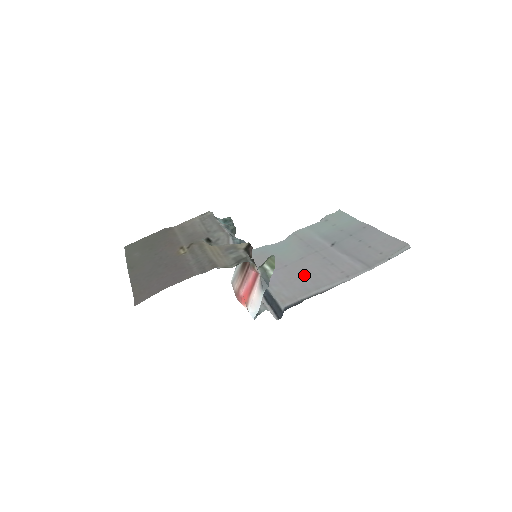
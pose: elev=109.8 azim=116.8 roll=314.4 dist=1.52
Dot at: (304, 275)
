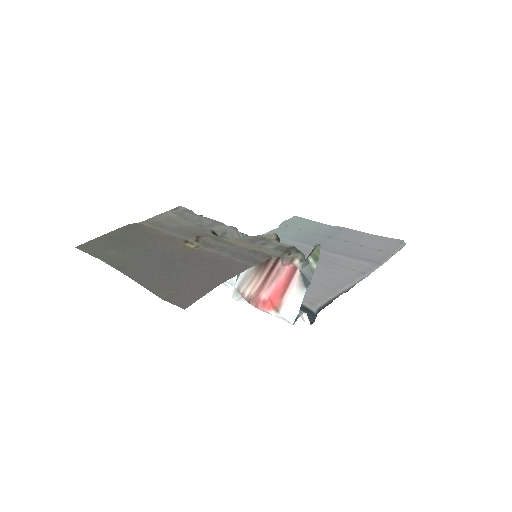
Dot at: (312, 276)
